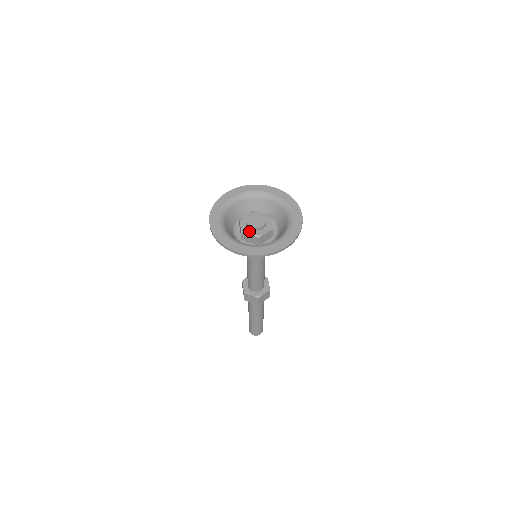
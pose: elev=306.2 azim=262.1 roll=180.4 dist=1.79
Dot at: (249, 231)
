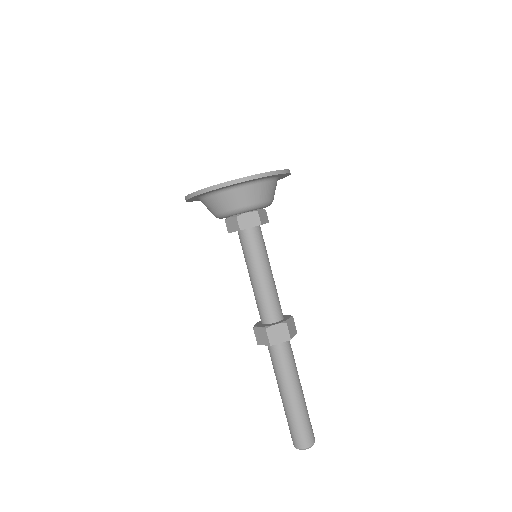
Dot at: occluded
